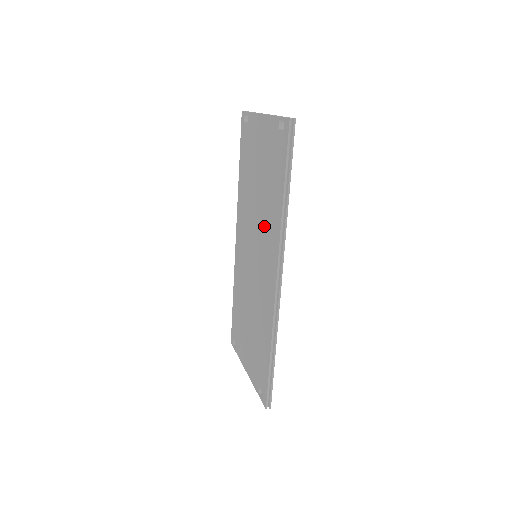
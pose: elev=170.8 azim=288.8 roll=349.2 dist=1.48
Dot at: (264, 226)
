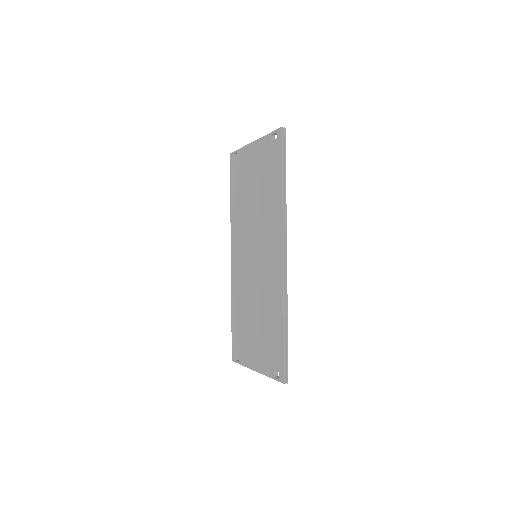
Dot at: (264, 222)
